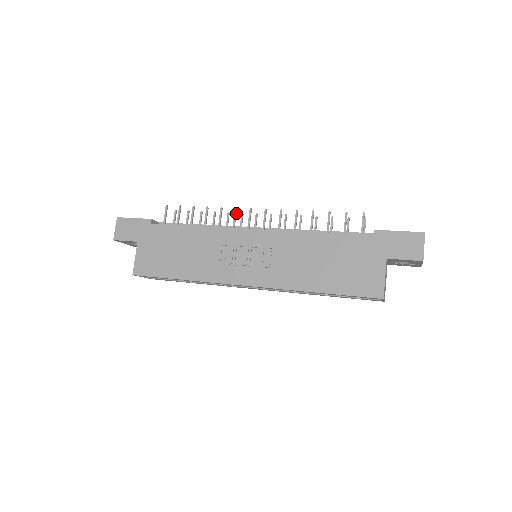
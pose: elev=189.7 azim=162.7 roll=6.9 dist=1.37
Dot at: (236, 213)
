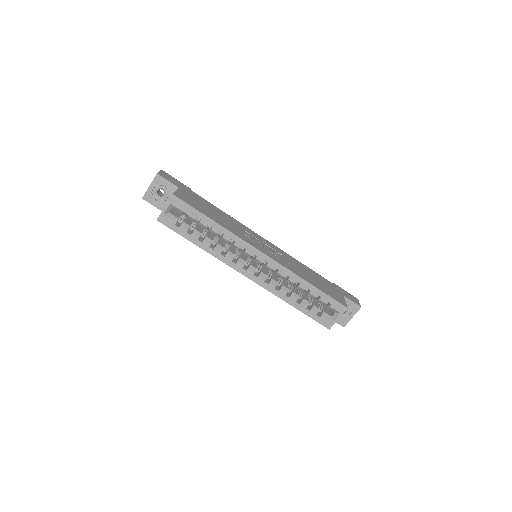
Dot at: occluded
